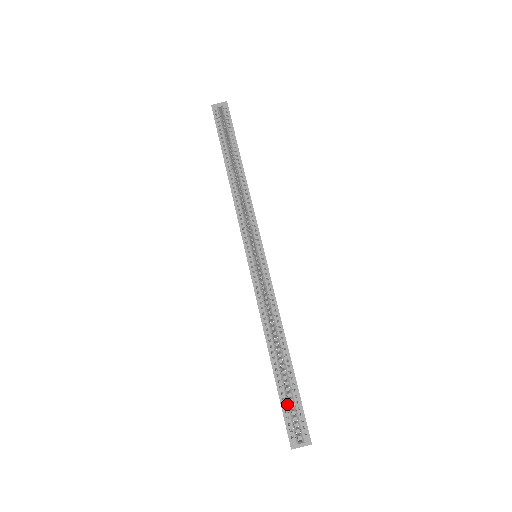
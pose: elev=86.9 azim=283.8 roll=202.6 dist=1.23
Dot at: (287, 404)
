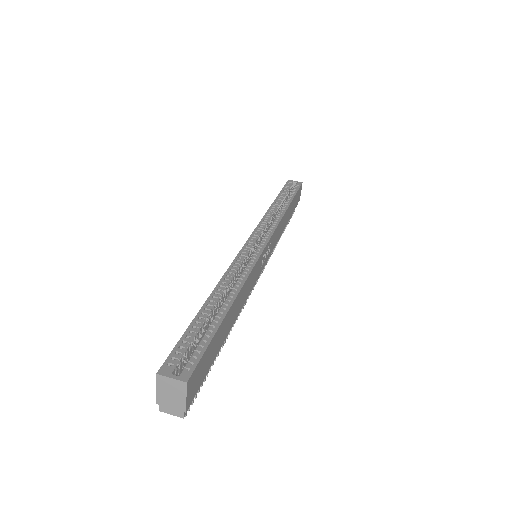
Dot at: (191, 337)
